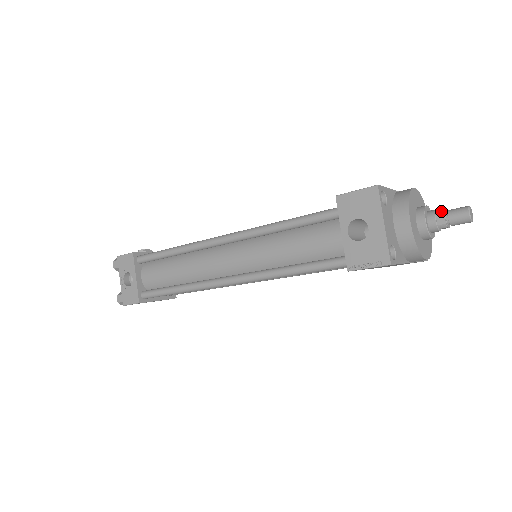
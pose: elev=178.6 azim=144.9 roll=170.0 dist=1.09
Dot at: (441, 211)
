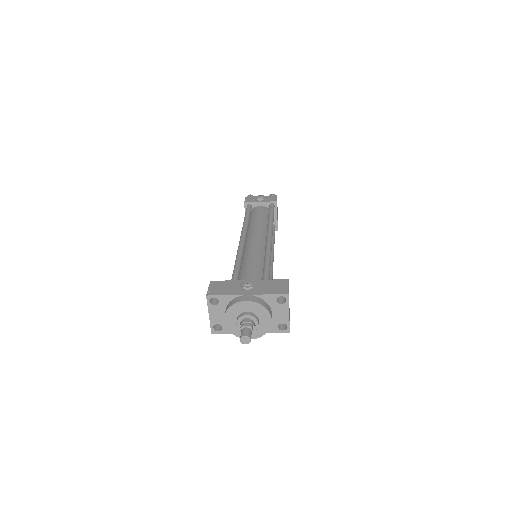
Dot at: (241, 326)
